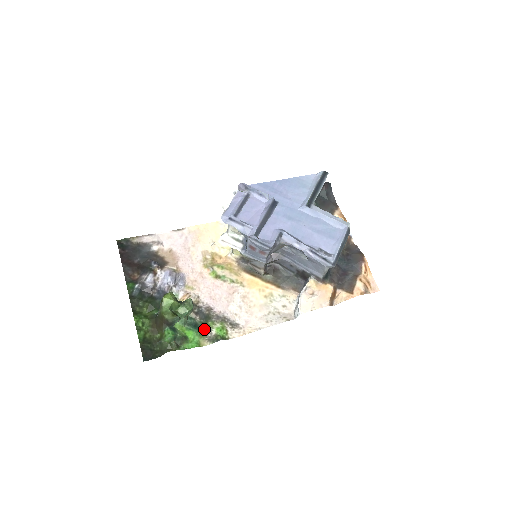
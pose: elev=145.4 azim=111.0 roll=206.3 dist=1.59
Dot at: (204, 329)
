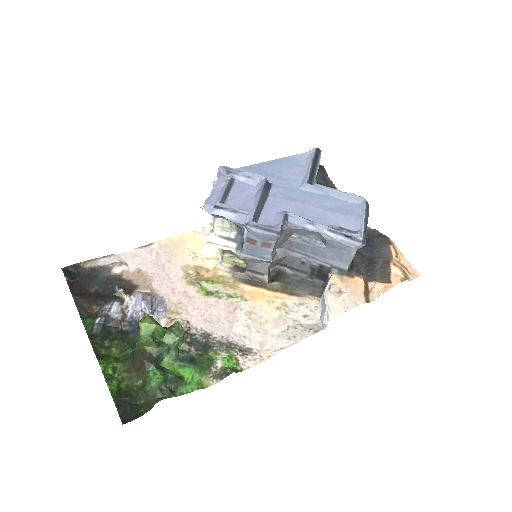
Dot at: (205, 363)
